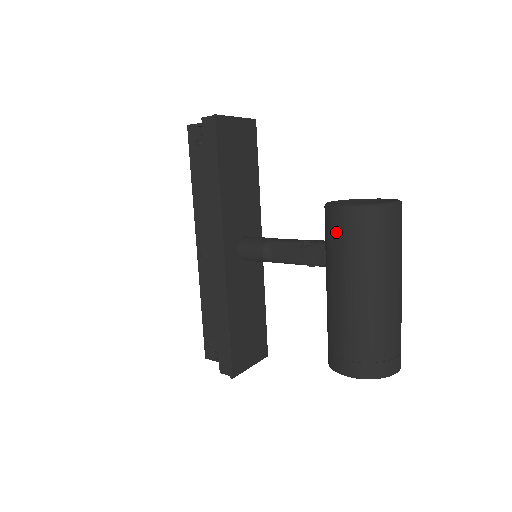
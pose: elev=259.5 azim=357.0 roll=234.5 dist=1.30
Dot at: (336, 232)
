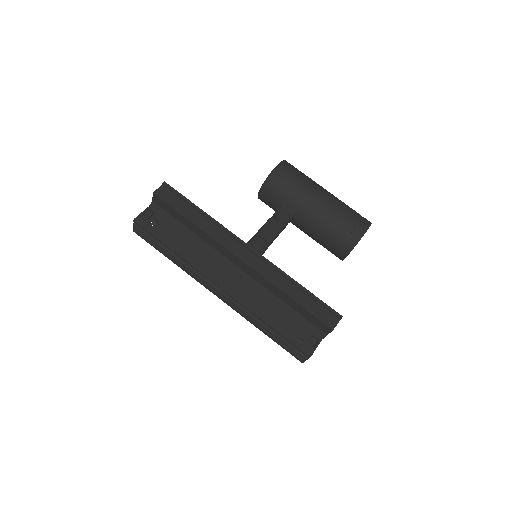
Dot at: (287, 179)
